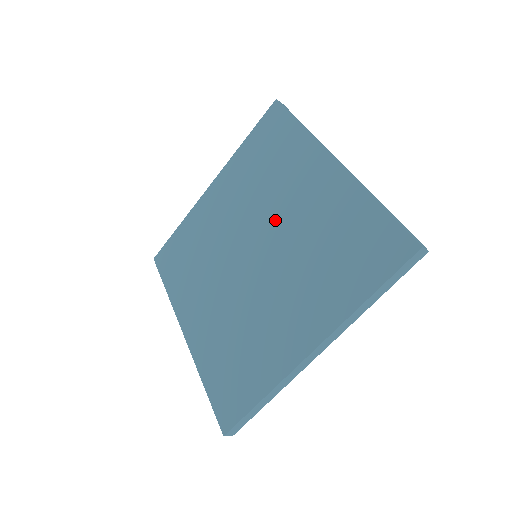
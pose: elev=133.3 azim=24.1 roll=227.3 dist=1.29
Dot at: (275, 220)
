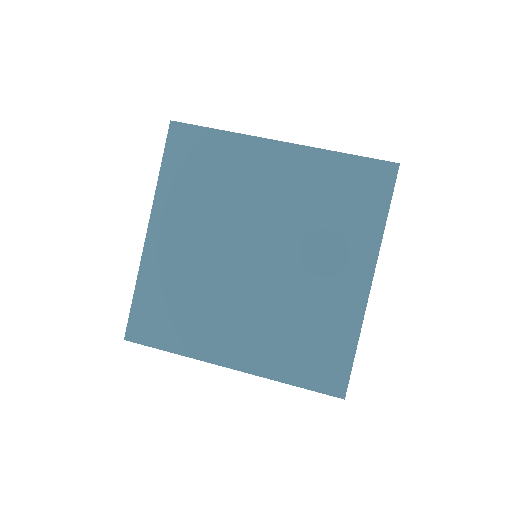
Dot at: (258, 216)
